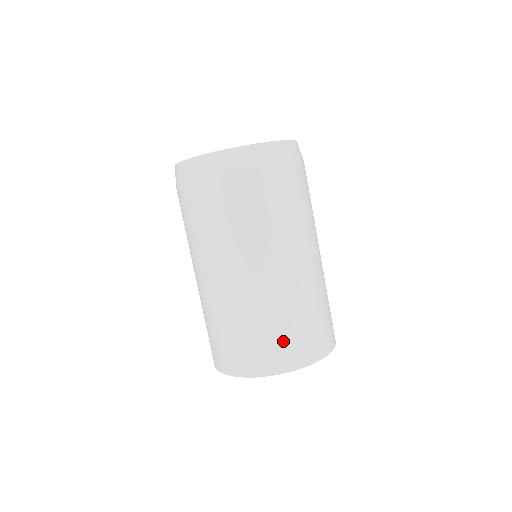
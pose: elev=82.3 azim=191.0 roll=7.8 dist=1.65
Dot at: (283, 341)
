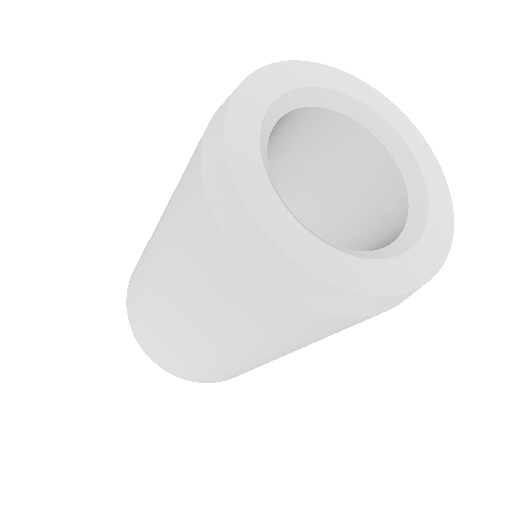
Dot at: (203, 375)
